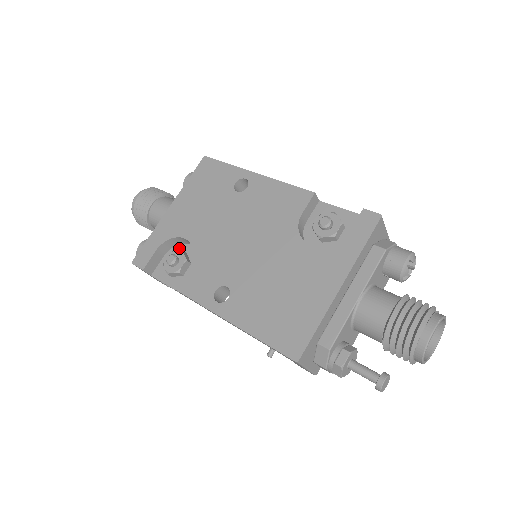
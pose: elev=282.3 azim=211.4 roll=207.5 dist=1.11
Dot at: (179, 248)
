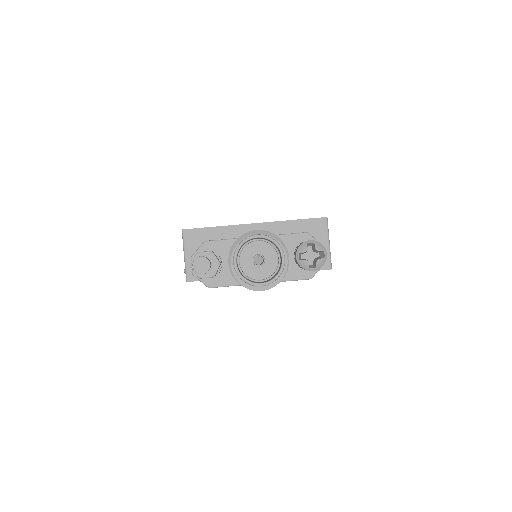
Dot at: occluded
